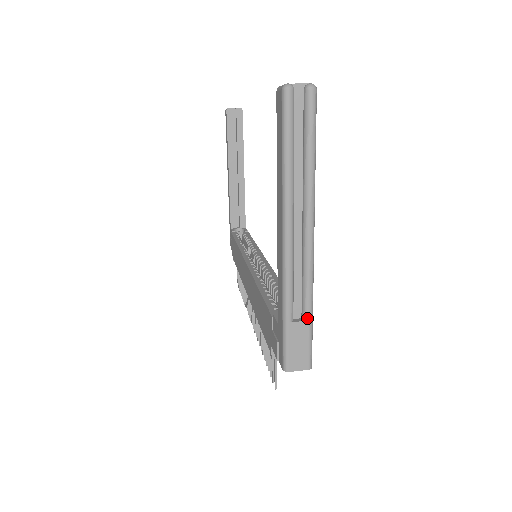
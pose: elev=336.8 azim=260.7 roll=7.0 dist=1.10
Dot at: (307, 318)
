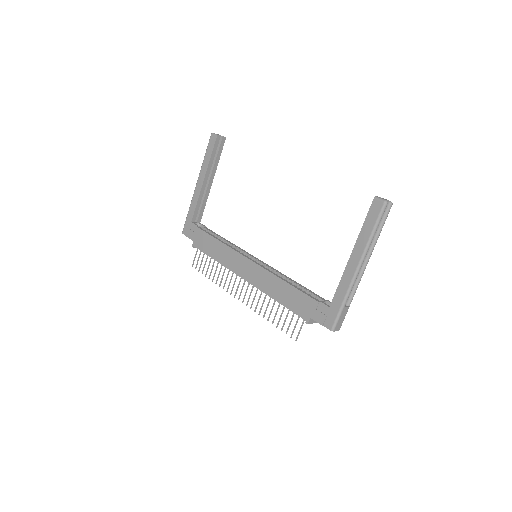
Dot at: (349, 305)
